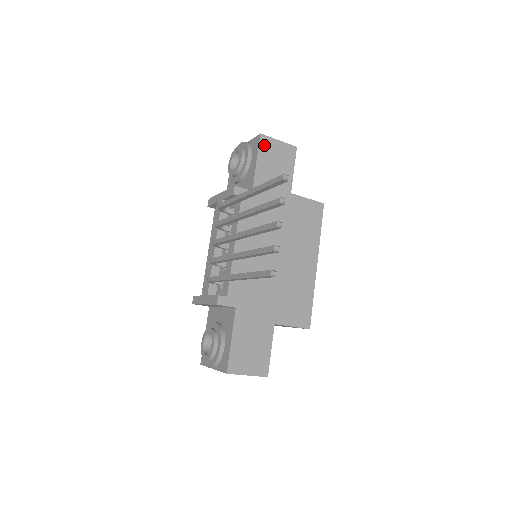
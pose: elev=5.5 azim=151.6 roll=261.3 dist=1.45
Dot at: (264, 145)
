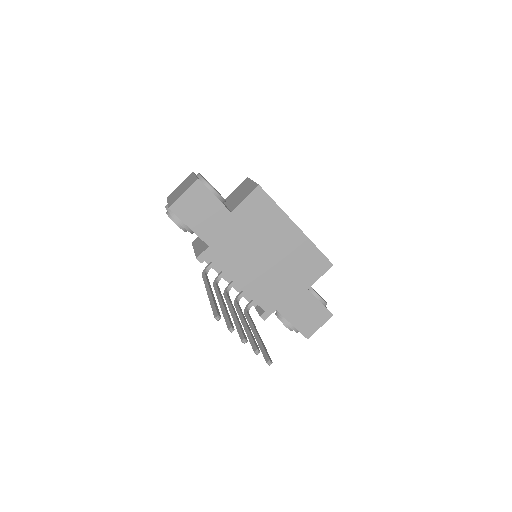
Dot at: (179, 211)
